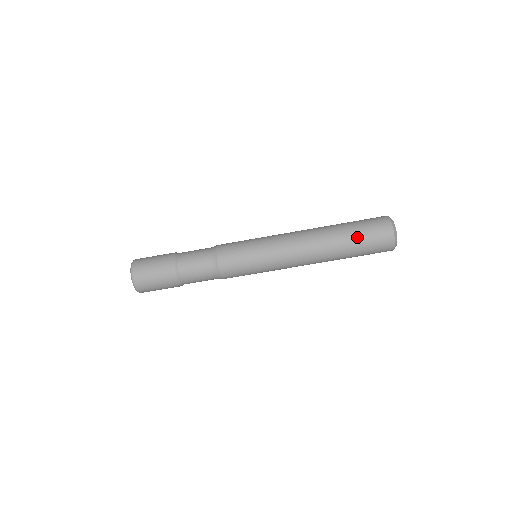
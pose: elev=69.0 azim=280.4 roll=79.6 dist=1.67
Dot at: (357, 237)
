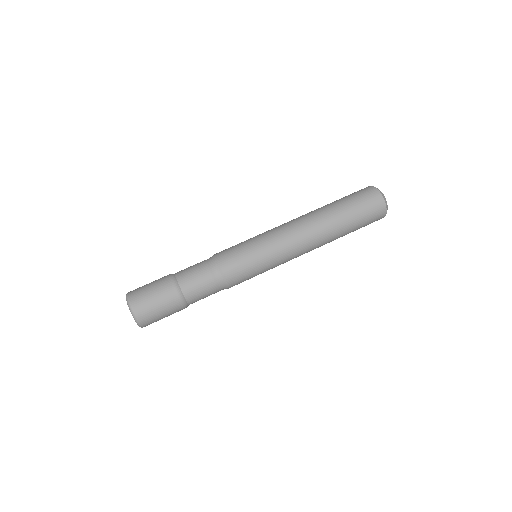
Dot at: (353, 214)
